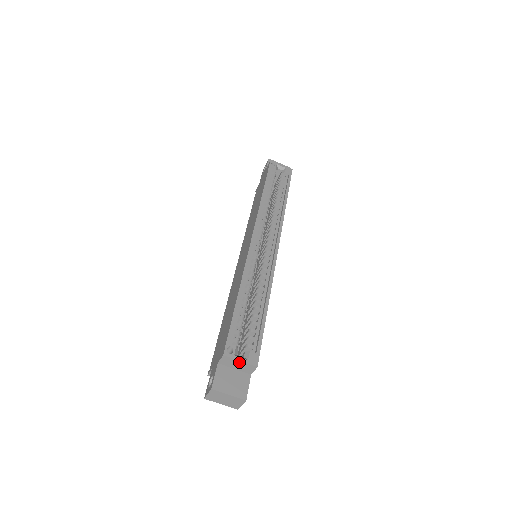
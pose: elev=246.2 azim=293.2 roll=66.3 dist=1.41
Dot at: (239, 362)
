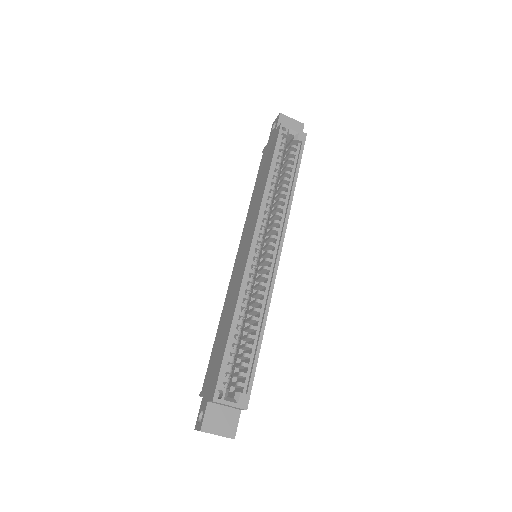
Dot at: (229, 405)
